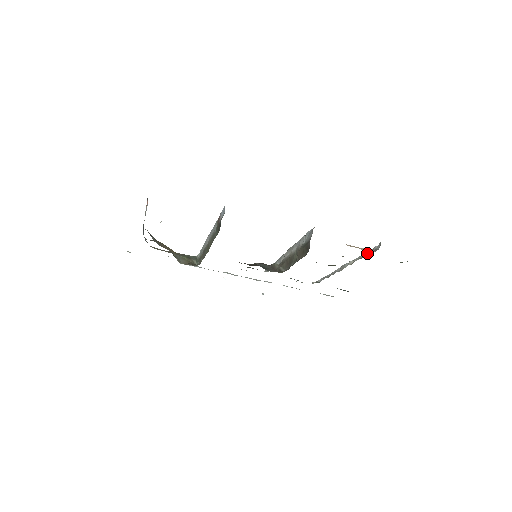
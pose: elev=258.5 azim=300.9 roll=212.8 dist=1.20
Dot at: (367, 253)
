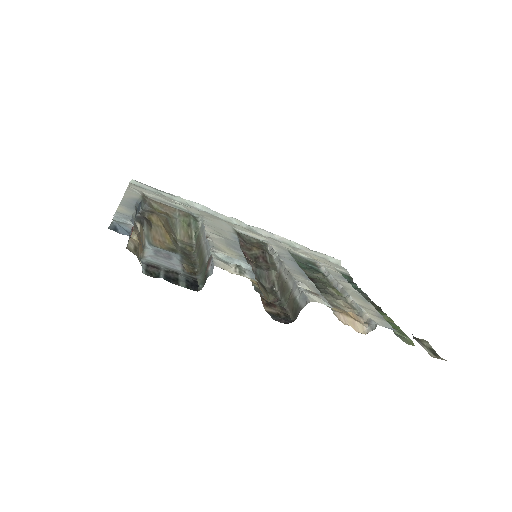
Dot at: (364, 315)
